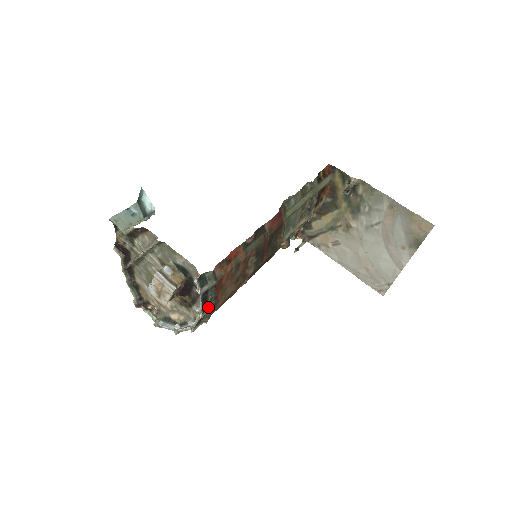
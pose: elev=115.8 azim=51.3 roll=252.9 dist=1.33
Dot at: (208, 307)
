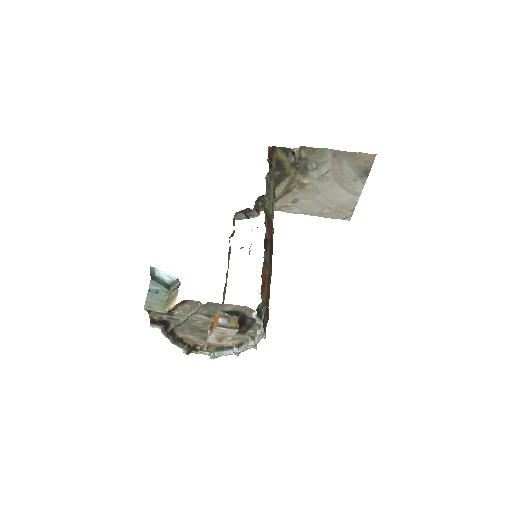
Dot at: (265, 326)
